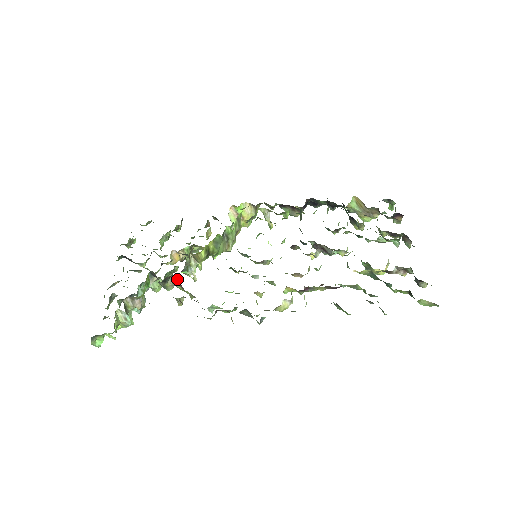
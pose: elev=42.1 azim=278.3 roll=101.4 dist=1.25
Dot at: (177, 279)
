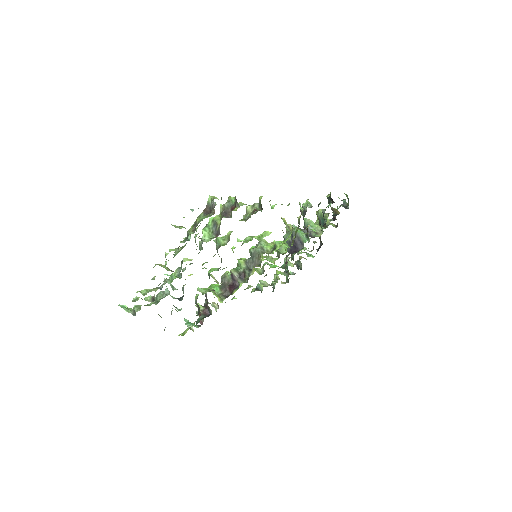
Dot at: occluded
